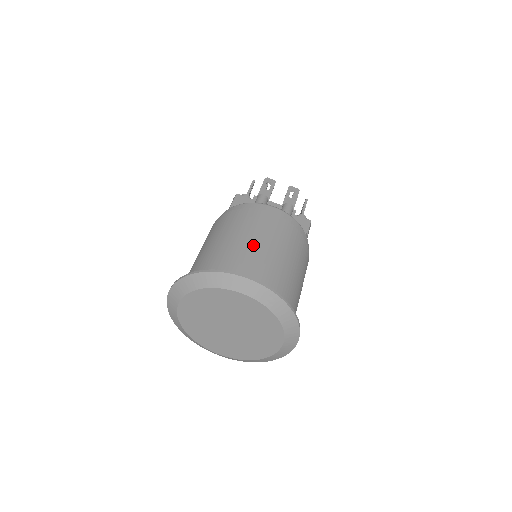
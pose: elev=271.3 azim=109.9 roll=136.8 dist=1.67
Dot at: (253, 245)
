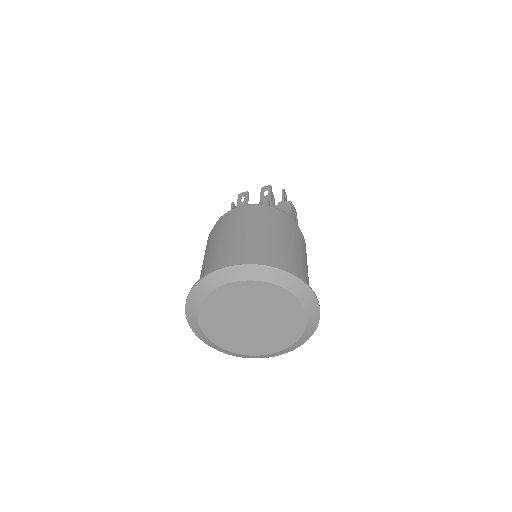
Dot at: (231, 242)
